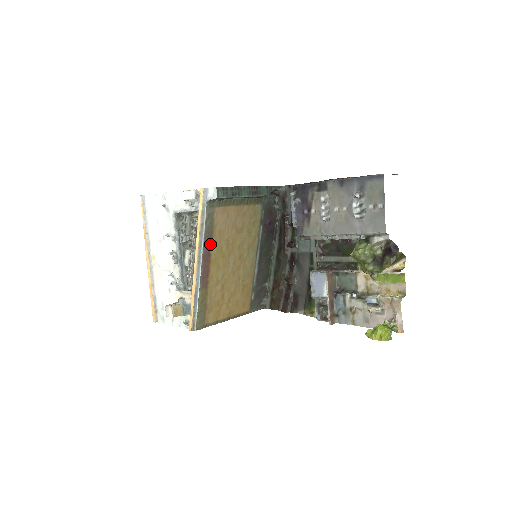
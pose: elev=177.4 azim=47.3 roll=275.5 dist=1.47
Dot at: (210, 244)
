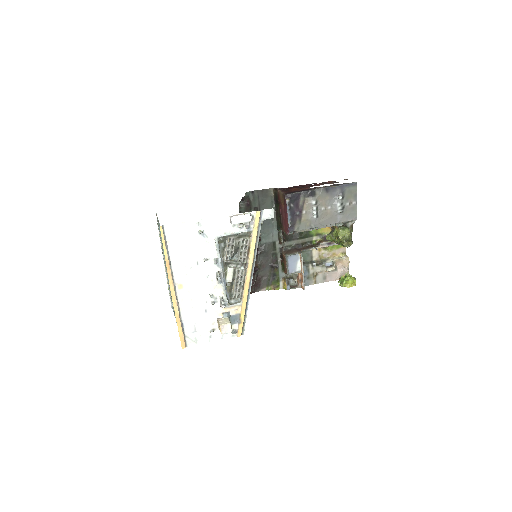
Dot at: occluded
